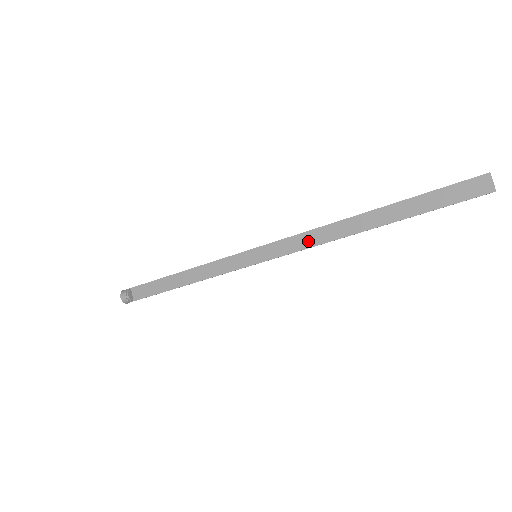
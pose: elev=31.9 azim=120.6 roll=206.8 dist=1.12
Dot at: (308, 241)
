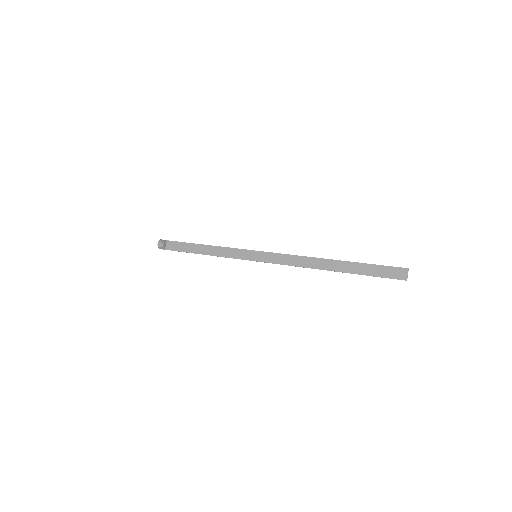
Dot at: (291, 261)
